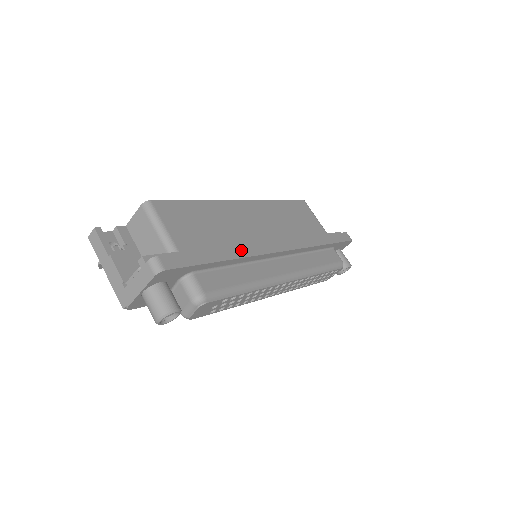
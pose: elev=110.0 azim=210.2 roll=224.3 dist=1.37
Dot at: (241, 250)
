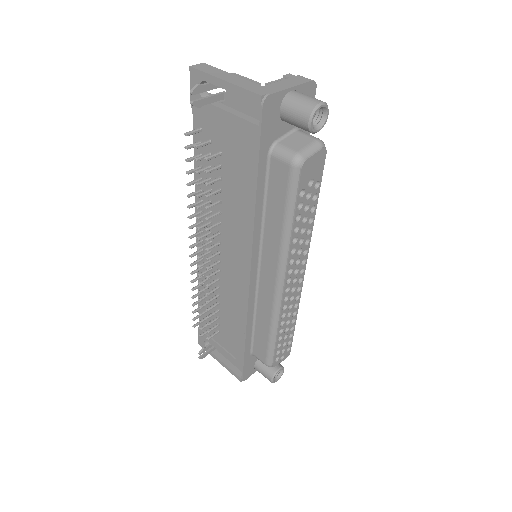
Dot at: occluded
